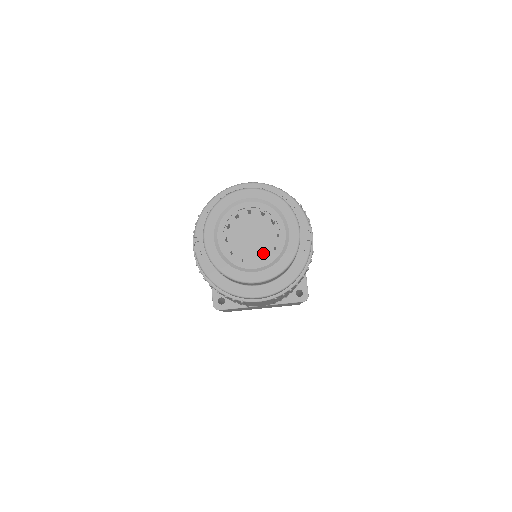
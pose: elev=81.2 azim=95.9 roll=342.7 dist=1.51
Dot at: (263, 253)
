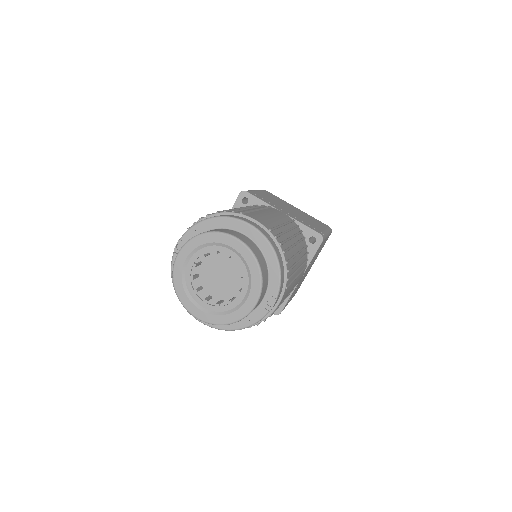
Dot at: (226, 291)
